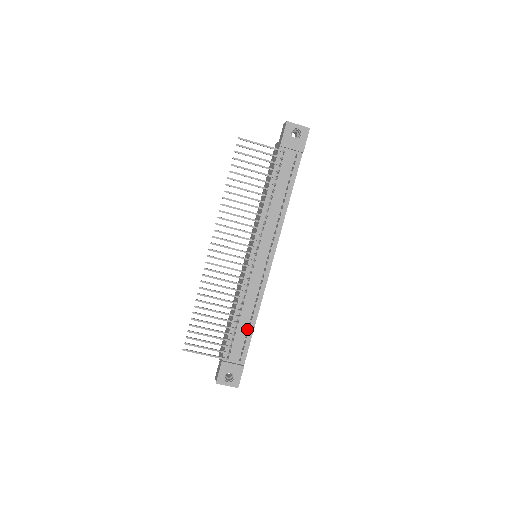
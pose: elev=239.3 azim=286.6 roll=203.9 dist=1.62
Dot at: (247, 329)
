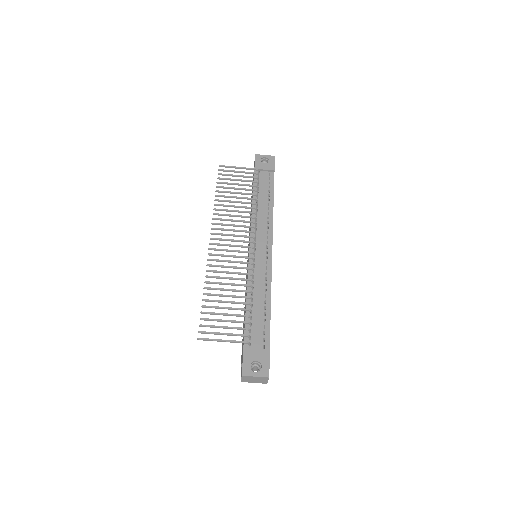
Dot at: (263, 313)
